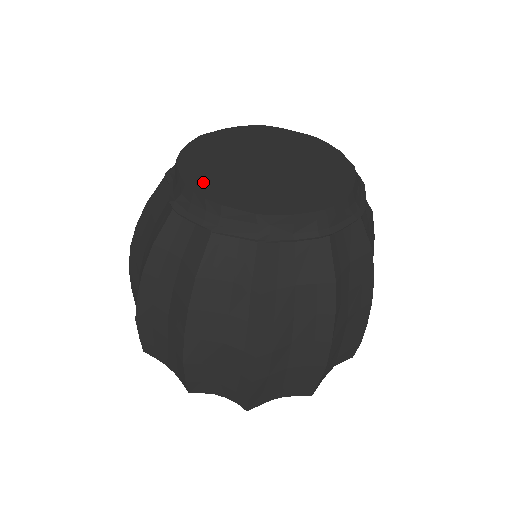
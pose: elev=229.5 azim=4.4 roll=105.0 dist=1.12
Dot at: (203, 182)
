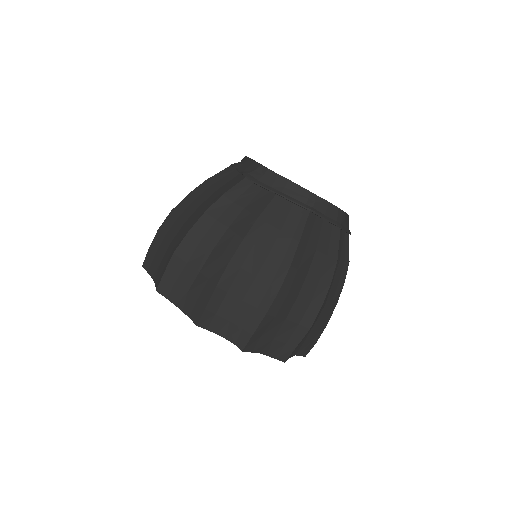
Dot at: occluded
